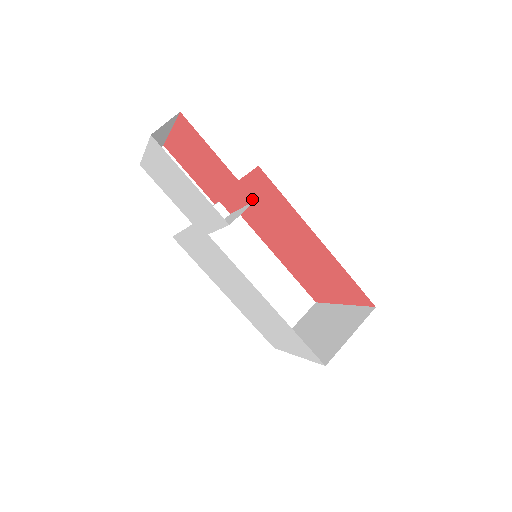
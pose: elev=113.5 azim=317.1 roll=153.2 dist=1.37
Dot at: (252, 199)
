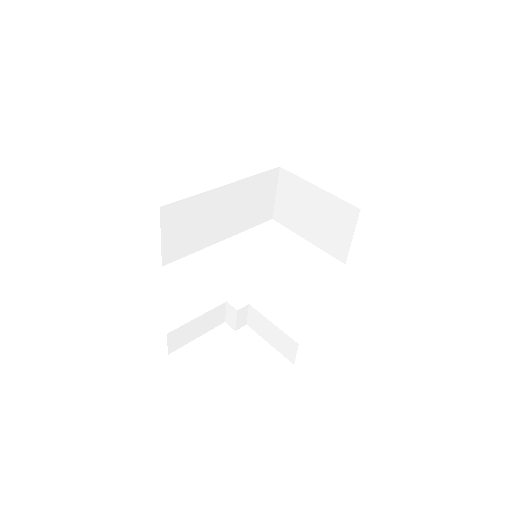
Dot at: (294, 344)
